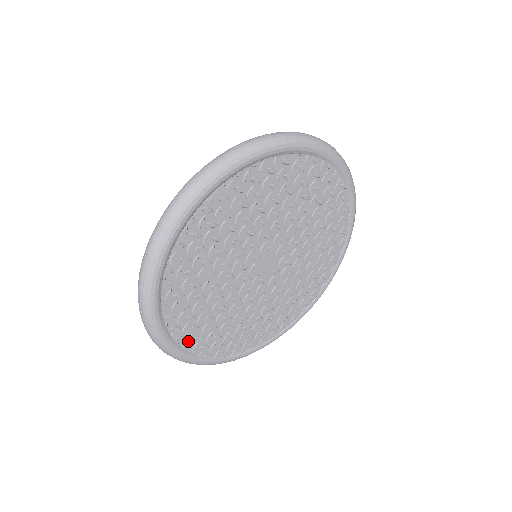
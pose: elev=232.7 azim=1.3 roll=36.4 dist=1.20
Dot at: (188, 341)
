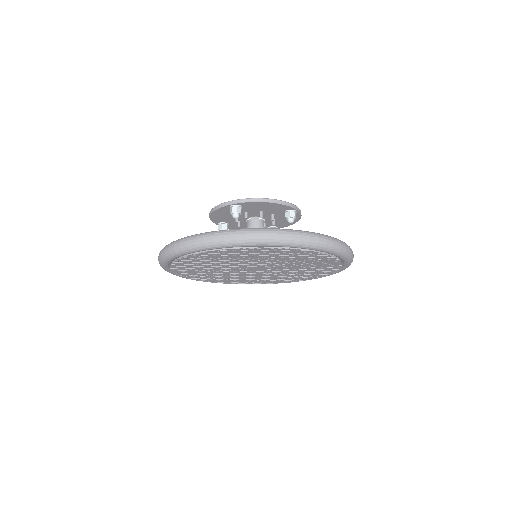
Dot at: (219, 282)
